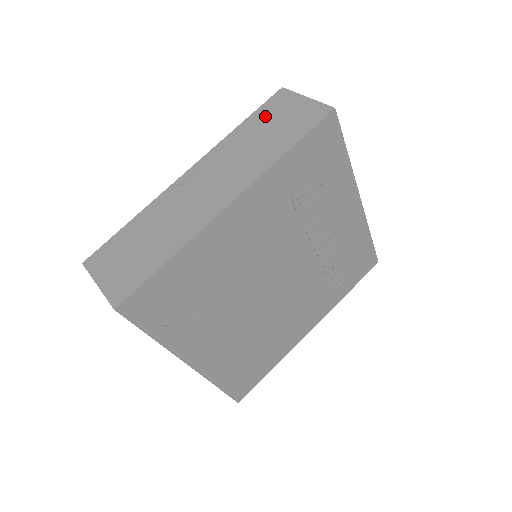
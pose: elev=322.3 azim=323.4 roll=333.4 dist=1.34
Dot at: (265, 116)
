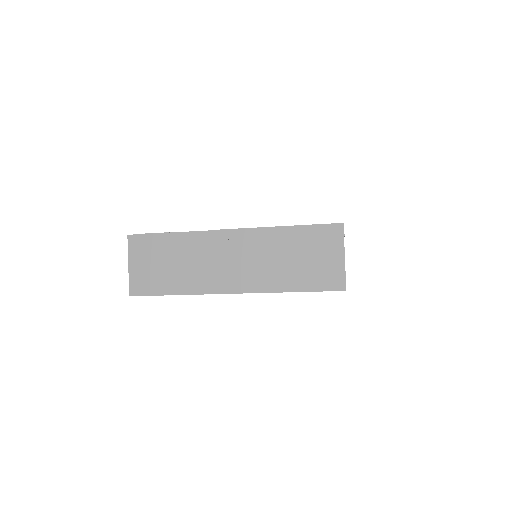
Dot at: (309, 240)
